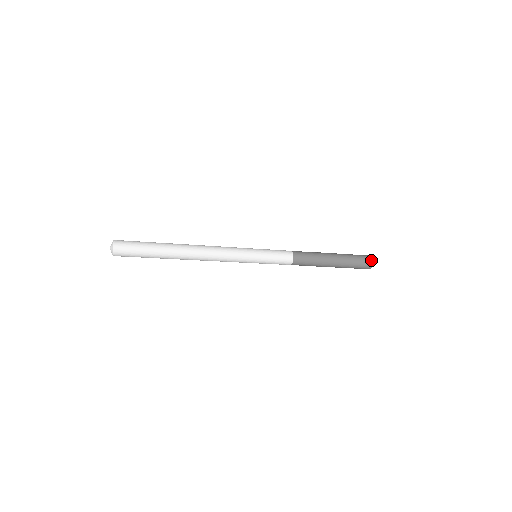
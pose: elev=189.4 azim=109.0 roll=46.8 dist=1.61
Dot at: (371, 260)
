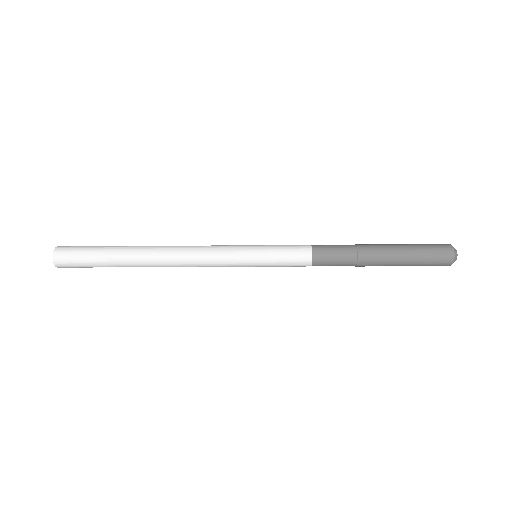
Dot at: (449, 252)
